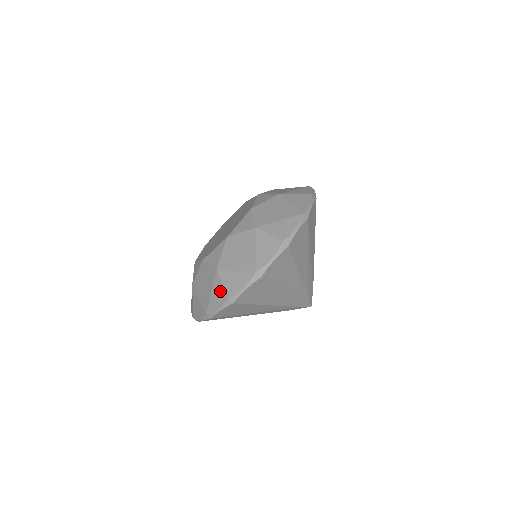
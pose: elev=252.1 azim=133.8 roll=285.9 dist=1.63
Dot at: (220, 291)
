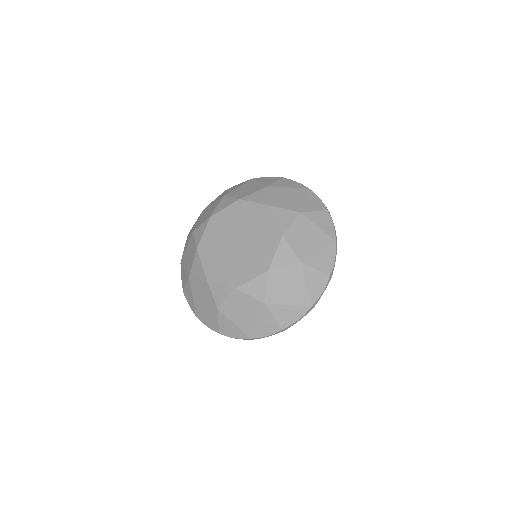
Dot at: (214, 322)
